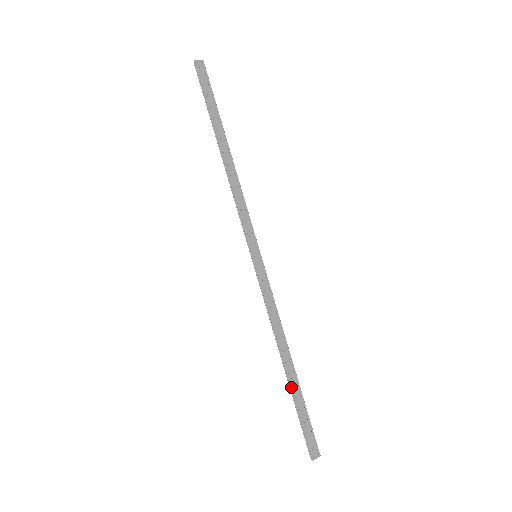
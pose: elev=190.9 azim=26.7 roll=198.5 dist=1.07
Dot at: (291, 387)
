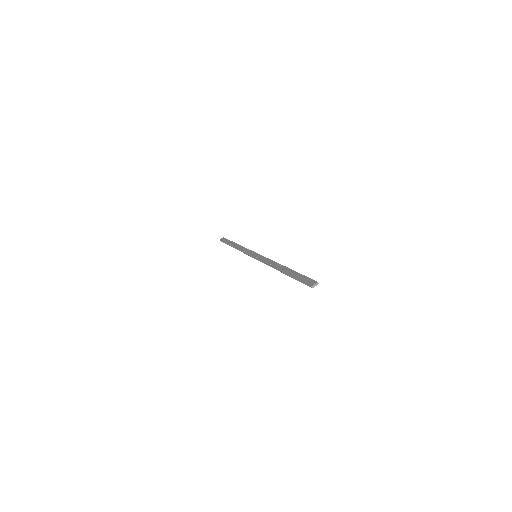
Dot at: (286, 274)
